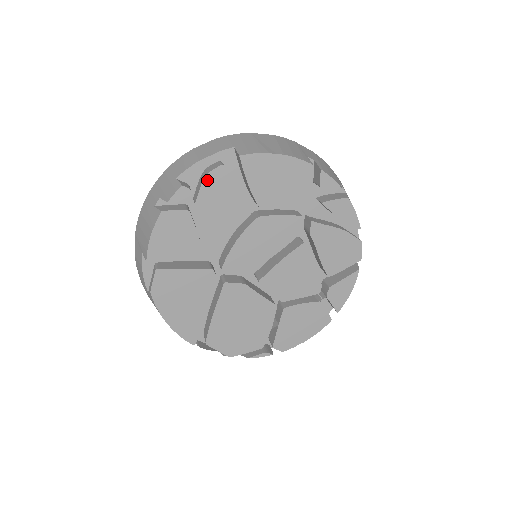
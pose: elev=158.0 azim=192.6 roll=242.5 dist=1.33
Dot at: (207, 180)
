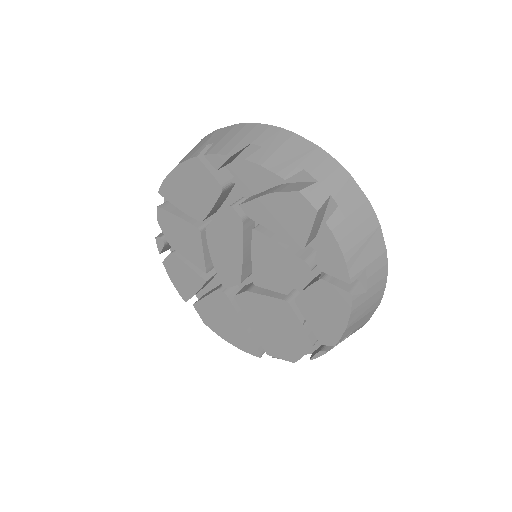
Dot at: (161, 224)
